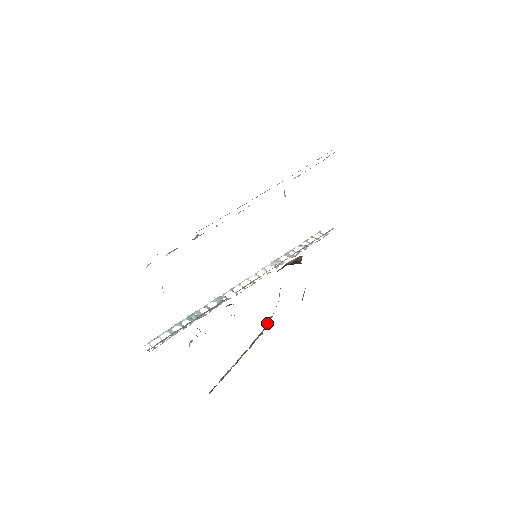
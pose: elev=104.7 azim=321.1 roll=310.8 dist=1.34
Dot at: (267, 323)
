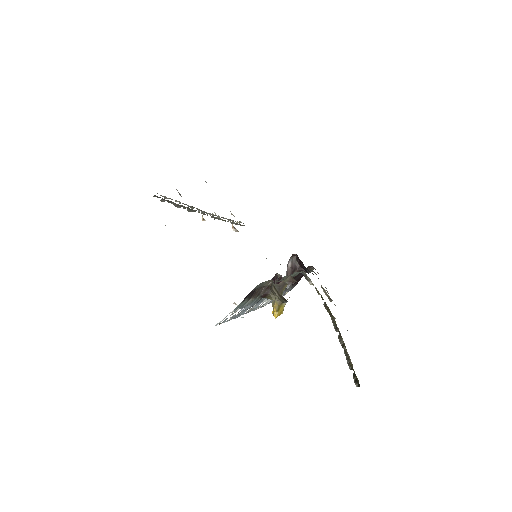
Dot at: (327, 309)
